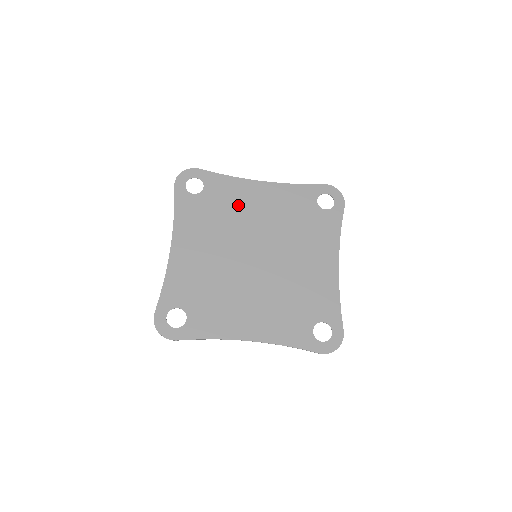
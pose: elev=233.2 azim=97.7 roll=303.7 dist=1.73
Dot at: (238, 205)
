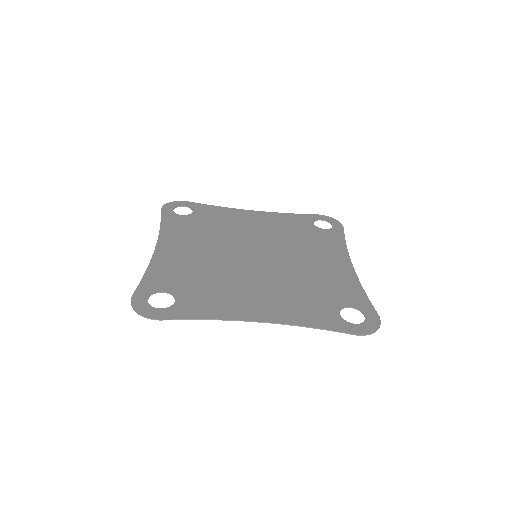
Dot at: (231, 223)
